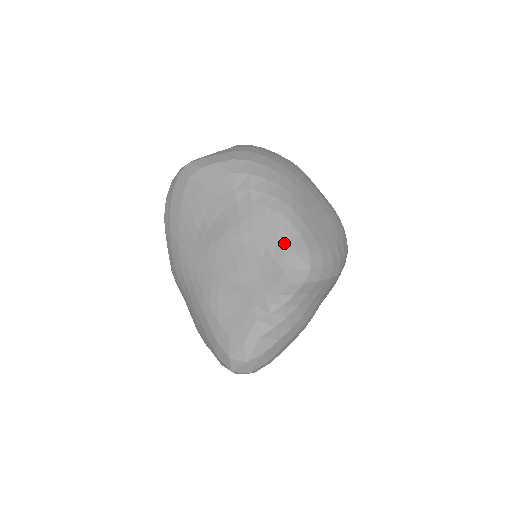
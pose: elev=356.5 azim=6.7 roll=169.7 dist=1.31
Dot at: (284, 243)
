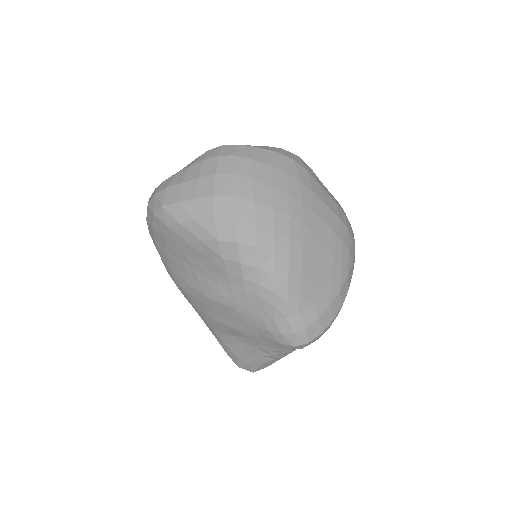
Dot at: (280, 322)
